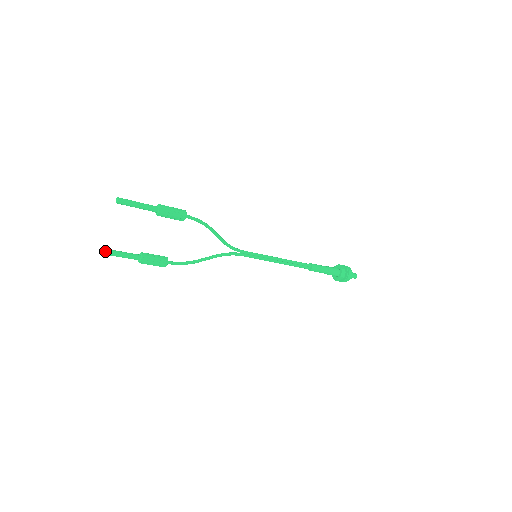
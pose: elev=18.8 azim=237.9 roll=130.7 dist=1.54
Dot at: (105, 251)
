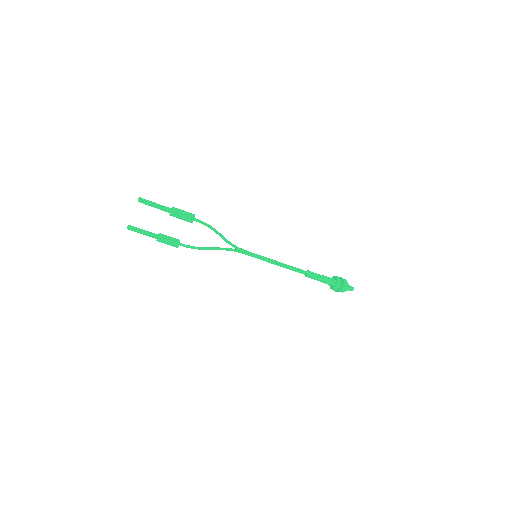
Dot at: (130, 228)
